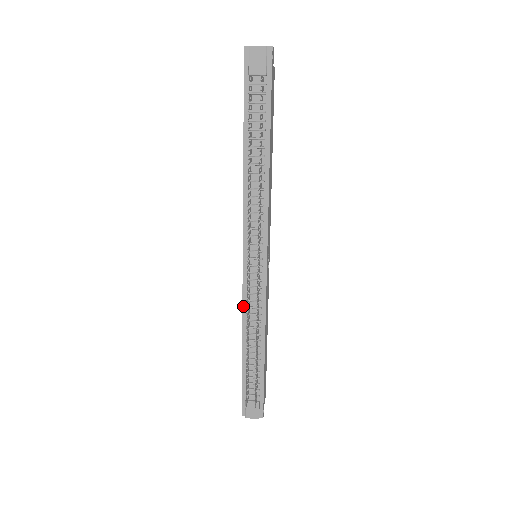
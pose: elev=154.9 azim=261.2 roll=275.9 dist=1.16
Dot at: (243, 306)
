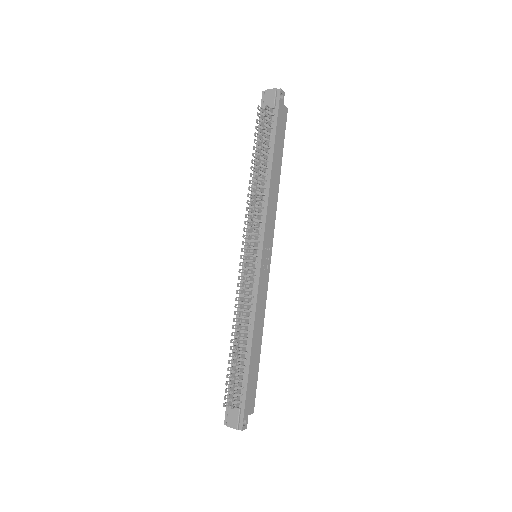
Dot at: (239, 301)
